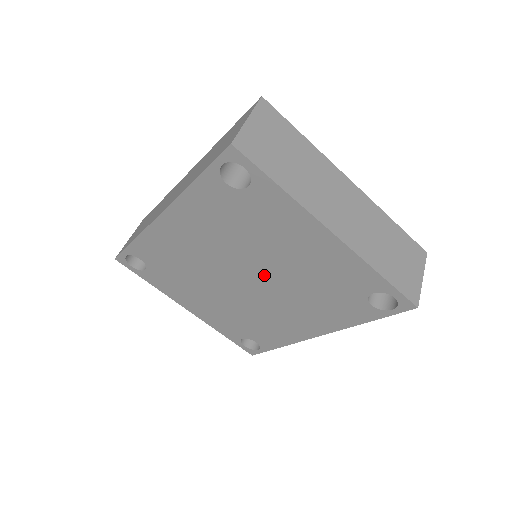
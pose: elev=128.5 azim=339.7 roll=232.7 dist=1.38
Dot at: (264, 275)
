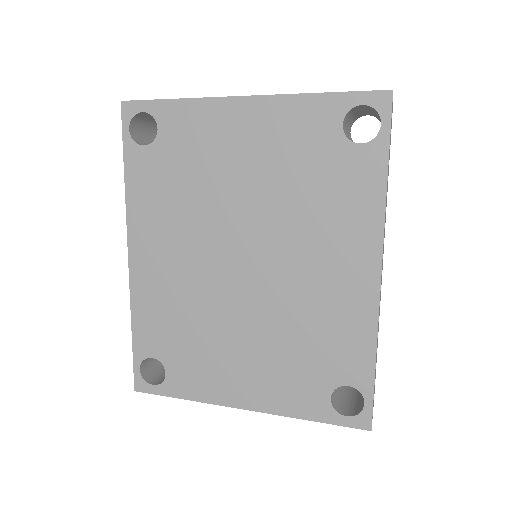
Dot at: (251, 230)
